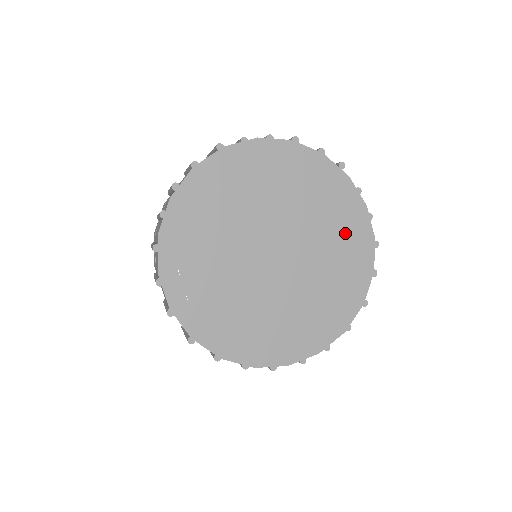
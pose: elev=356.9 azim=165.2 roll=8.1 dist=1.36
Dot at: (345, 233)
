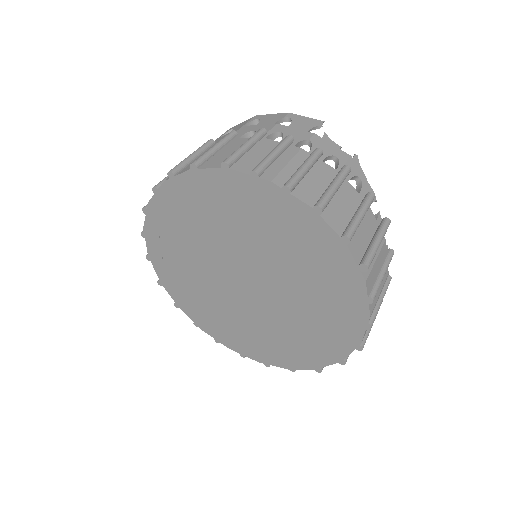
Dot at: (329, 318)
